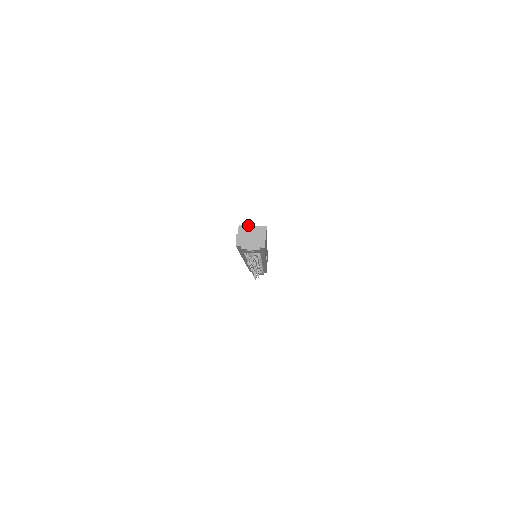
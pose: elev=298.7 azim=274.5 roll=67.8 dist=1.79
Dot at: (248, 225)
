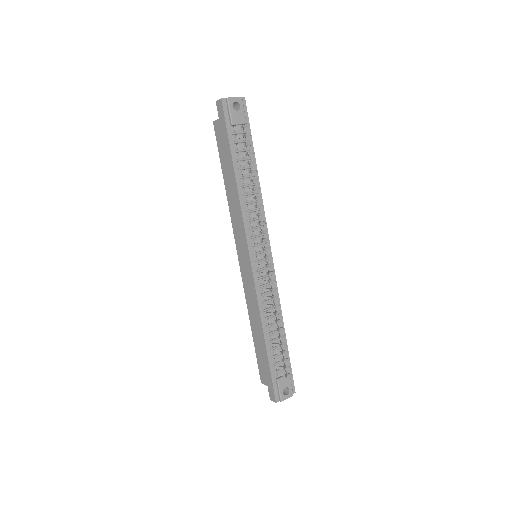
Dot at: occluded
